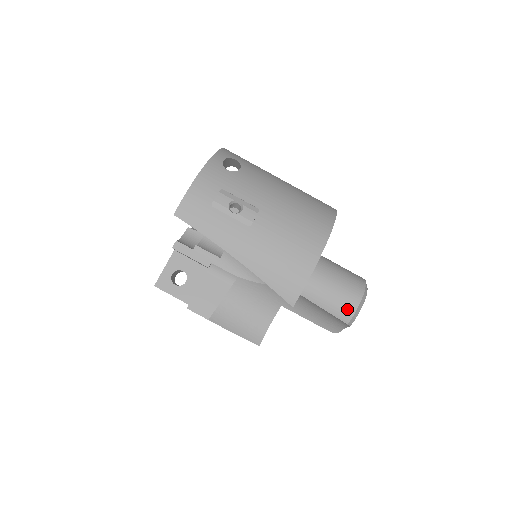
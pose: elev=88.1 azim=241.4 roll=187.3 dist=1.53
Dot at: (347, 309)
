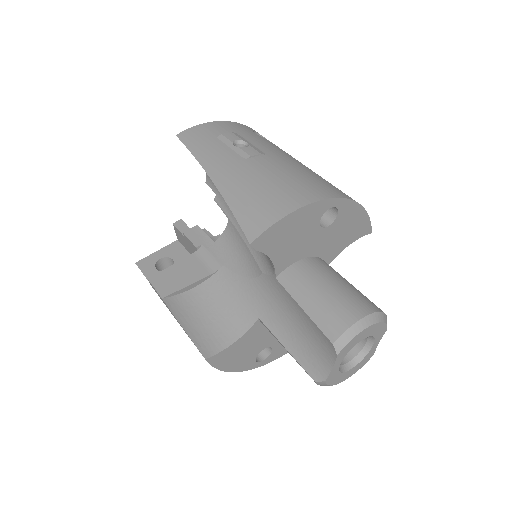
Dot at: (339, 319)
